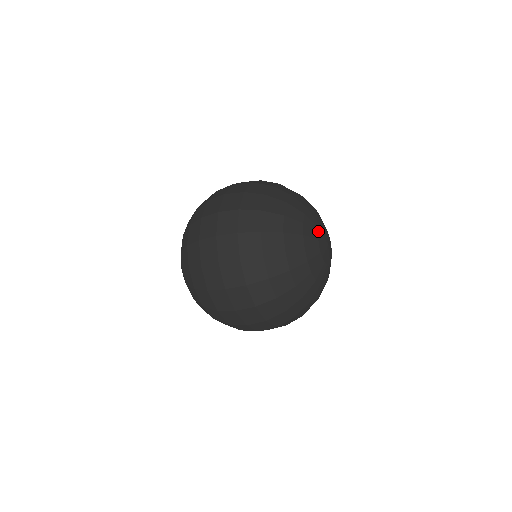
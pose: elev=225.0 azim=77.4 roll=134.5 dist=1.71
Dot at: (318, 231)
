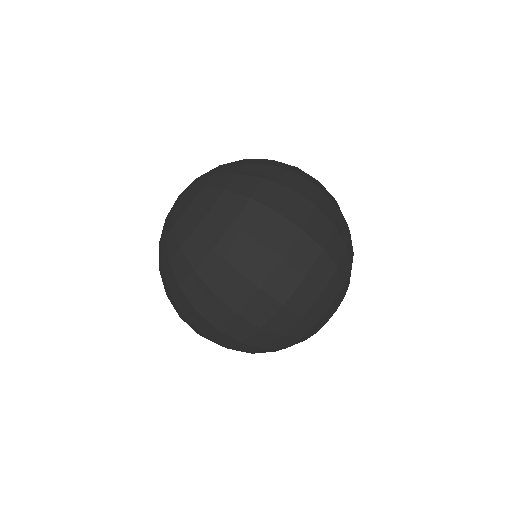
Dot at: occluded
